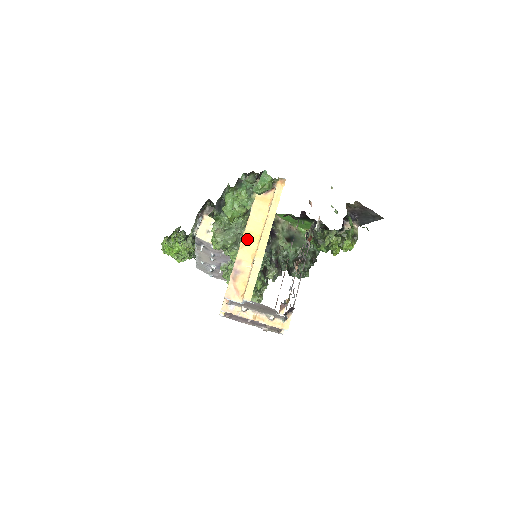
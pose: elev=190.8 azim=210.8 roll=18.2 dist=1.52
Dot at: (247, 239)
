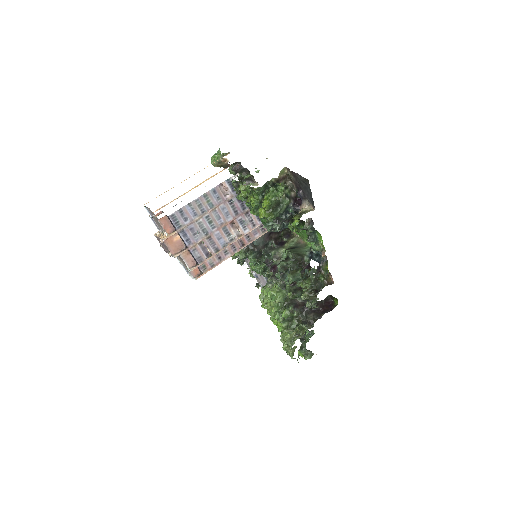
Dot at: occluded
